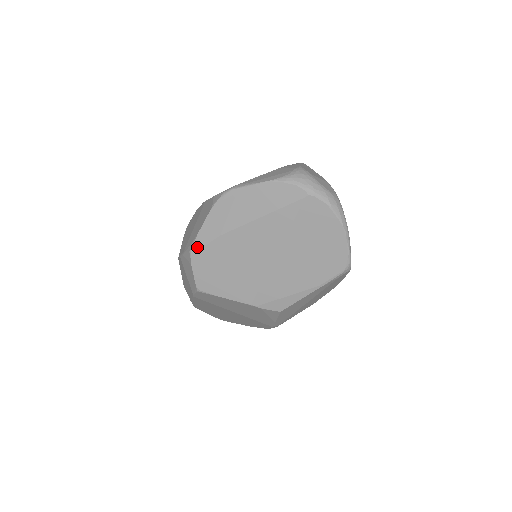
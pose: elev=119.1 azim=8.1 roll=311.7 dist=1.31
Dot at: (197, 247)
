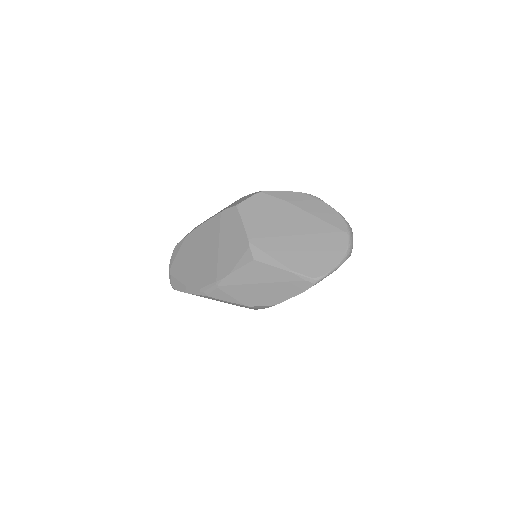
Dot at: (269, 193)
